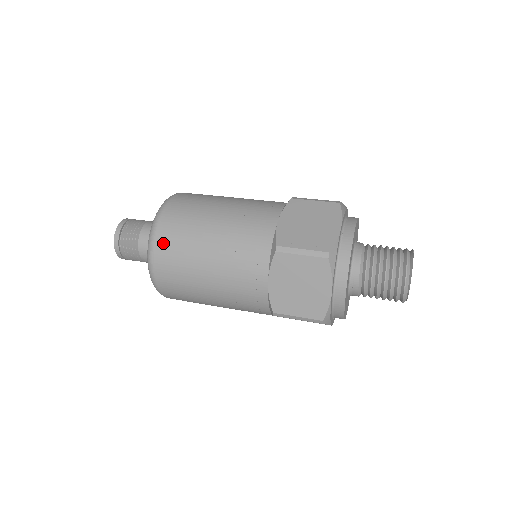
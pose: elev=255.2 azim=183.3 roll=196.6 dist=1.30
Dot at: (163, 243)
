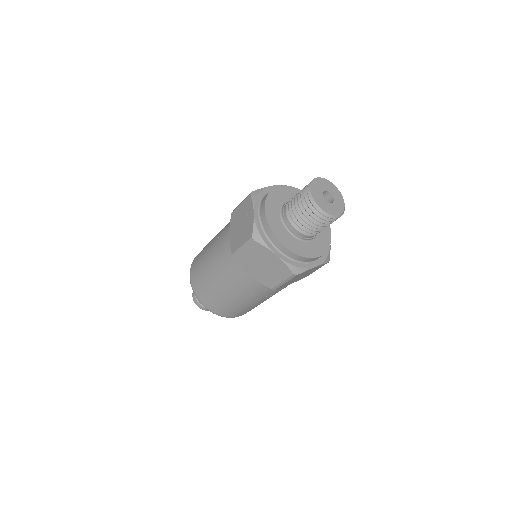
Dot at: (200, 294)
